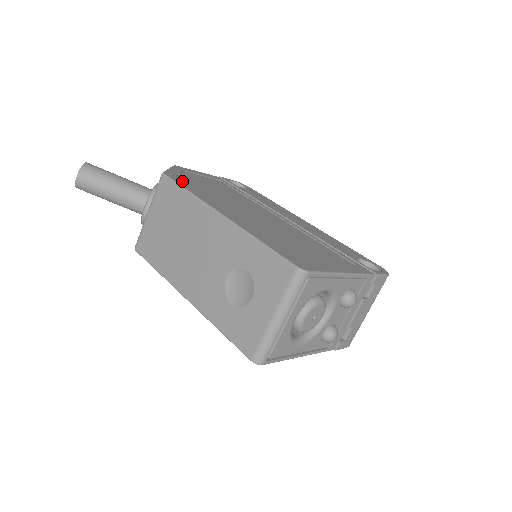
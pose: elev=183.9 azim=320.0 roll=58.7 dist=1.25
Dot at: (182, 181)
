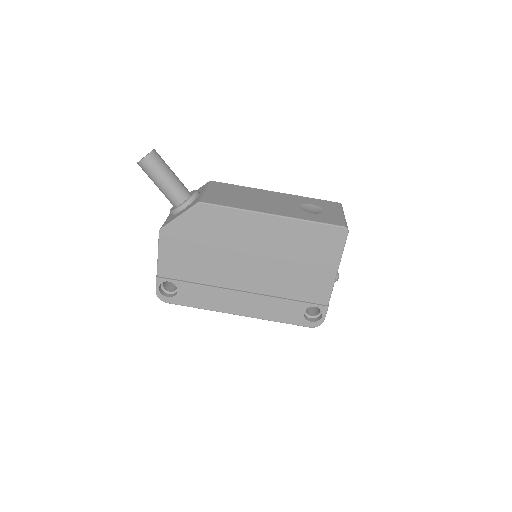
Dot at: occluded
